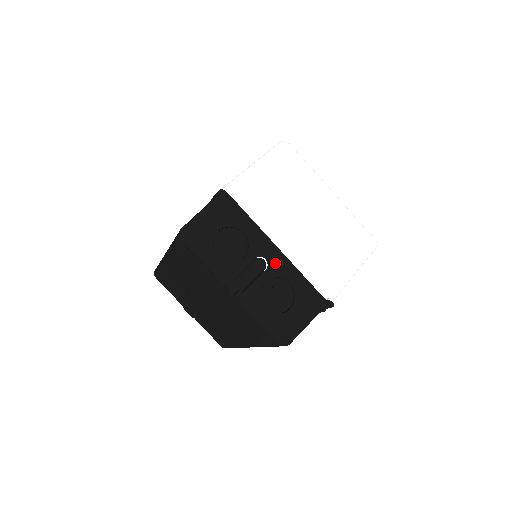
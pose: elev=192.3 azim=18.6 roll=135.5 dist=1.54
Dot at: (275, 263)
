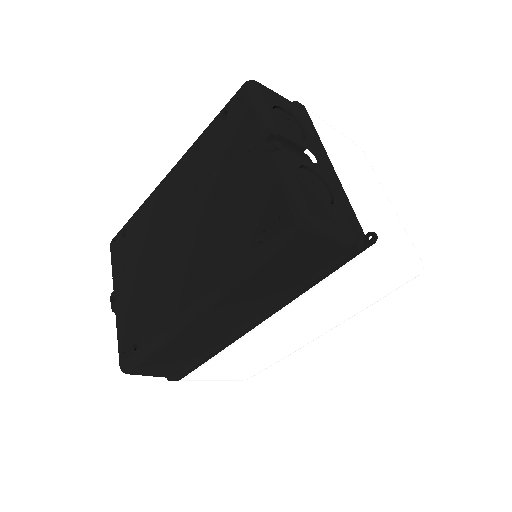
Dot at: (324, 170)
